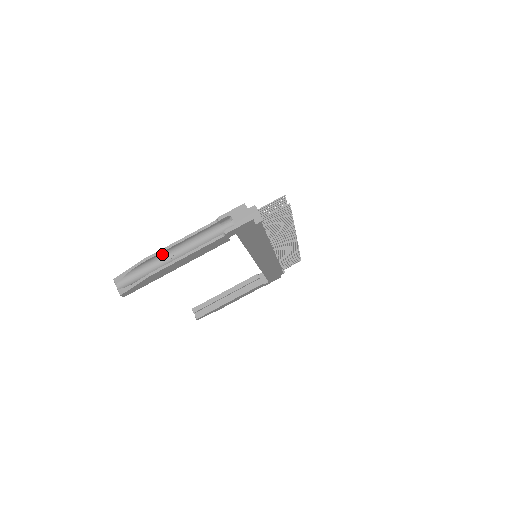
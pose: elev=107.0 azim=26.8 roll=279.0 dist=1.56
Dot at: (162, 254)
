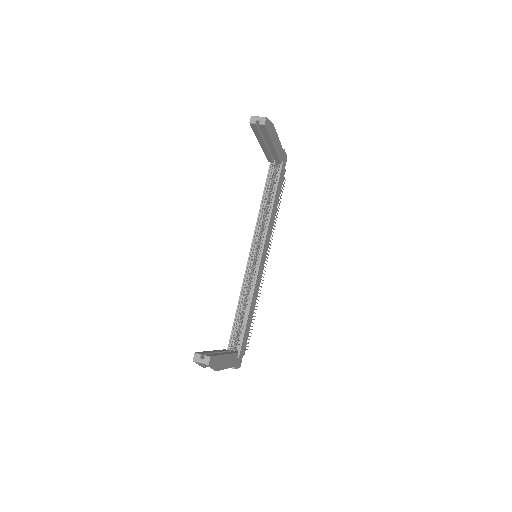
Dot at: occluded
